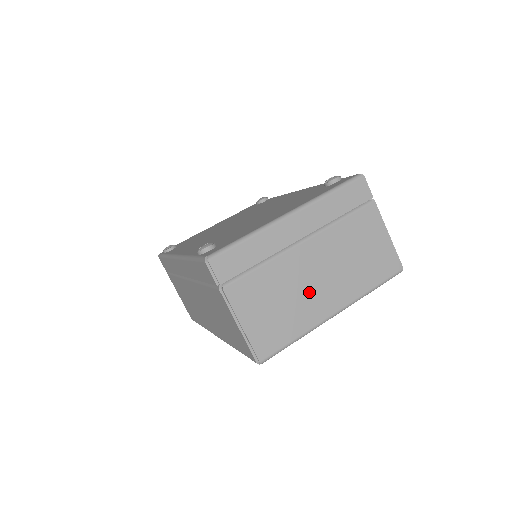
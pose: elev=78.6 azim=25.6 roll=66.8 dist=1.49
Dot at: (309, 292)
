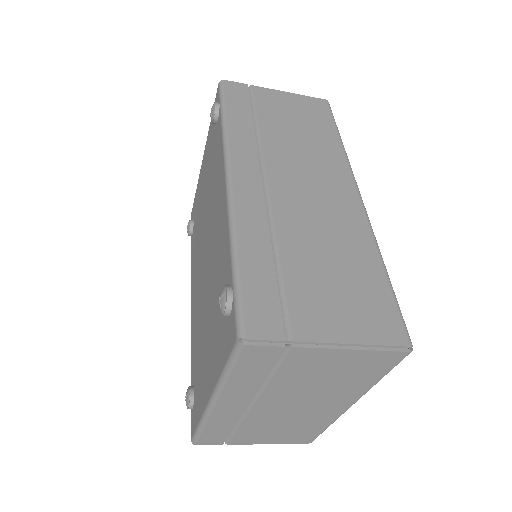
Dot at: (303, 414)
